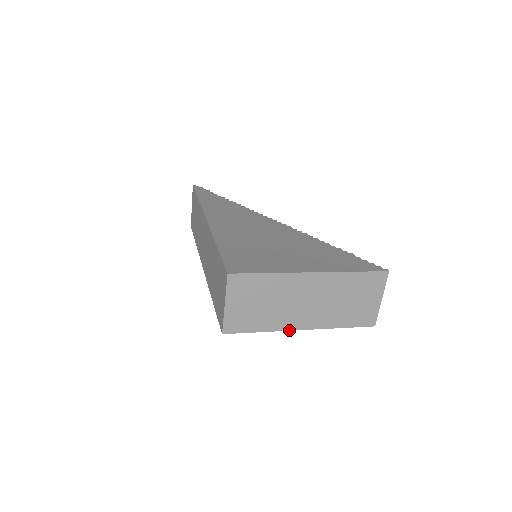
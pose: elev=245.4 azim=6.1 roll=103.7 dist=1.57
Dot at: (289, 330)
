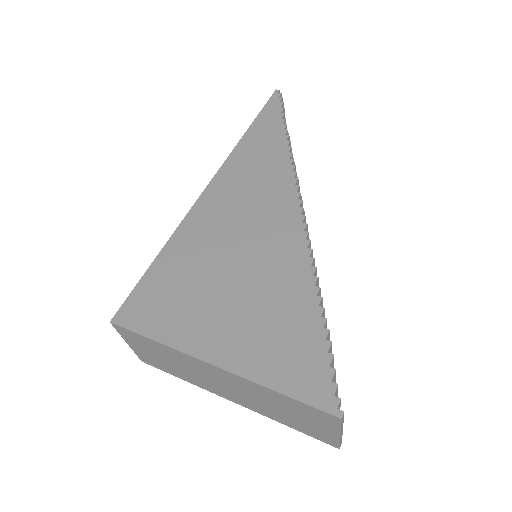
Dot at: (215, 393)
